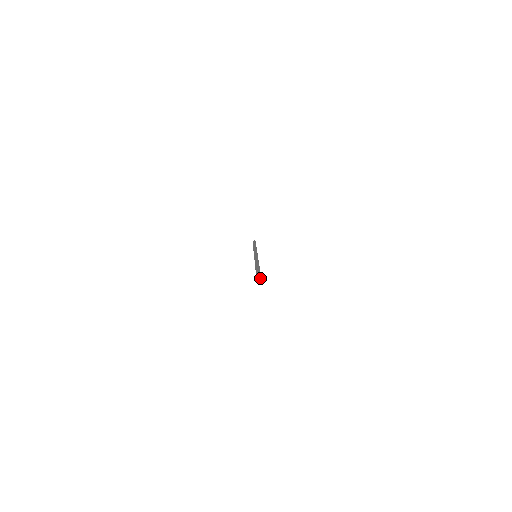
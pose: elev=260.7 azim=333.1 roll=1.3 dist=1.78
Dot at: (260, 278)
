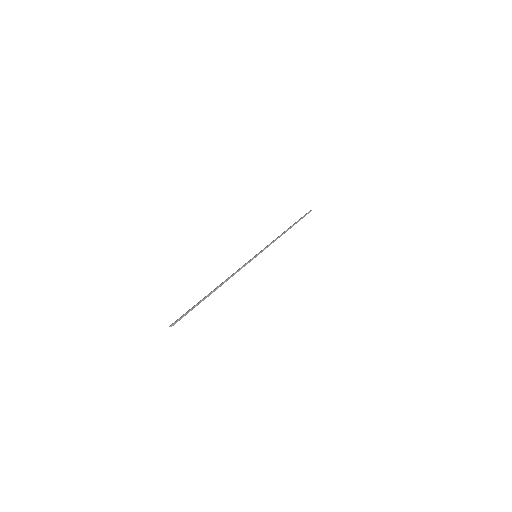
Dot at: (177, 320)
